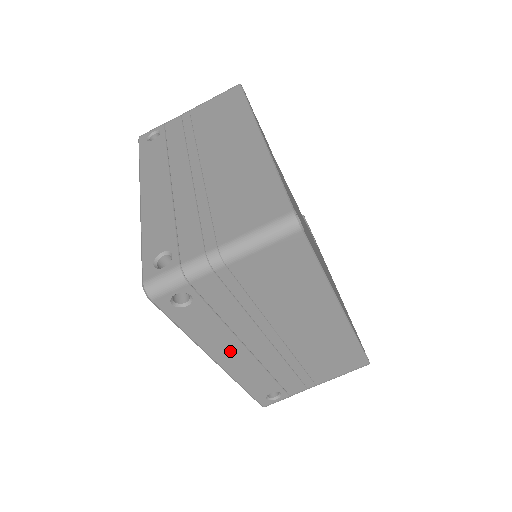
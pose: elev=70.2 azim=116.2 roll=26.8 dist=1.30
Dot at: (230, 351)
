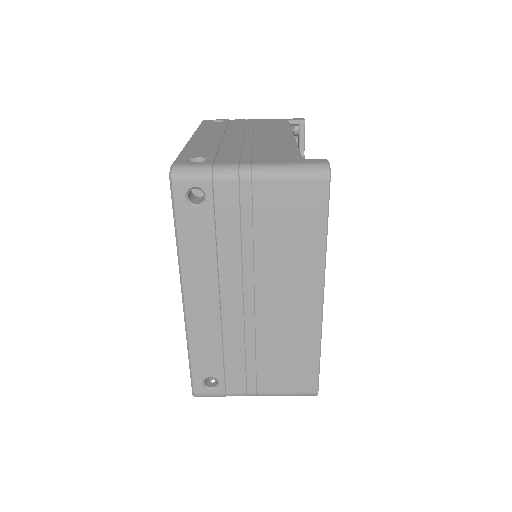
Dot at: occluded
